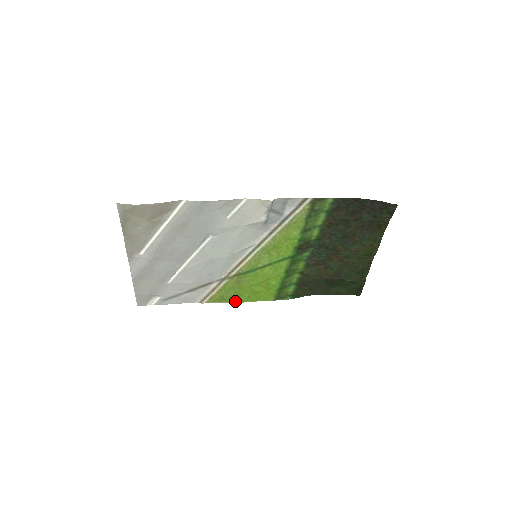
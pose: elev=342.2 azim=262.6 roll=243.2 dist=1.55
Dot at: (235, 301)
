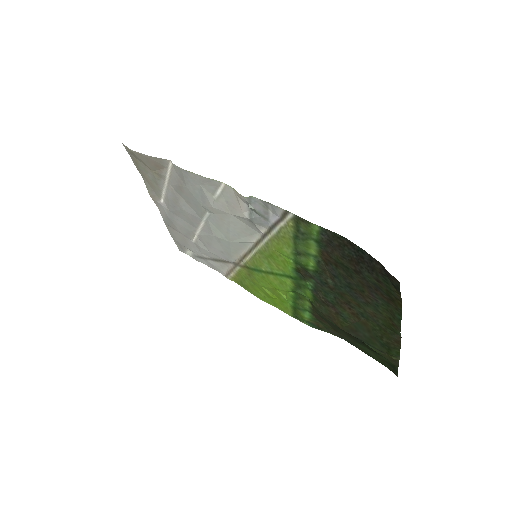
Dot at: (254, 294)
